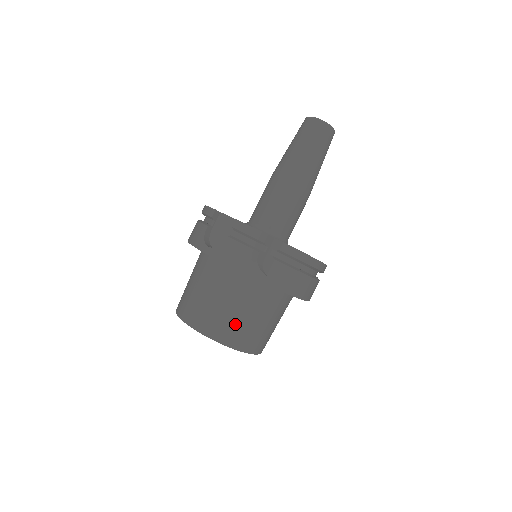
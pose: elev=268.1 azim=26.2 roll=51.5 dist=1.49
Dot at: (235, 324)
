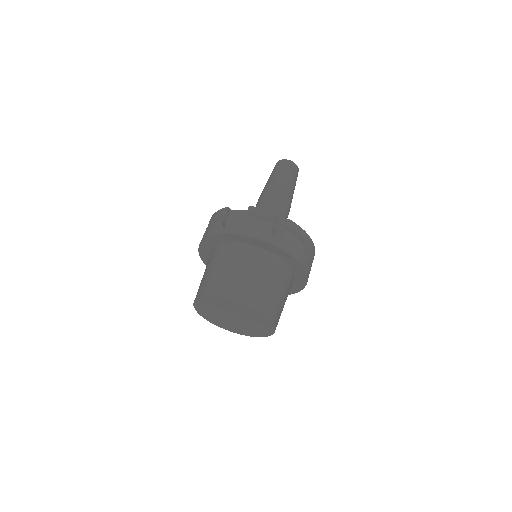
Dot at: (258, 289)
